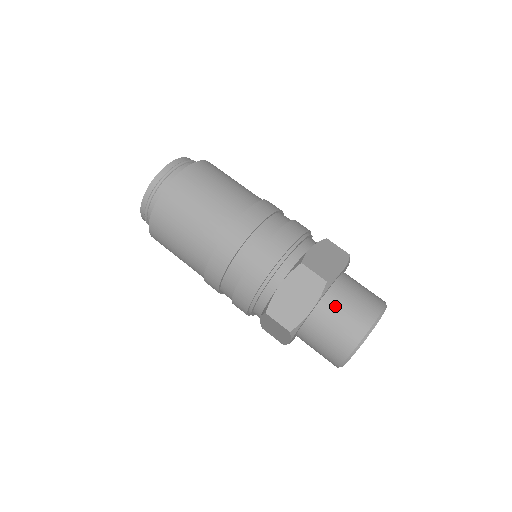
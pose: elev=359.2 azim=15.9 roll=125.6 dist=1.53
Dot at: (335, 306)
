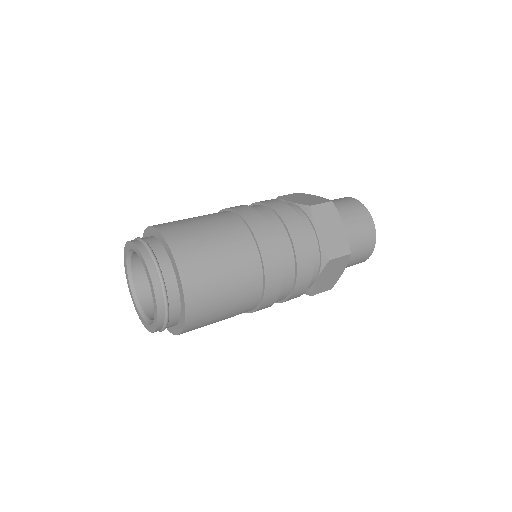
Dot at: (351, 252)
